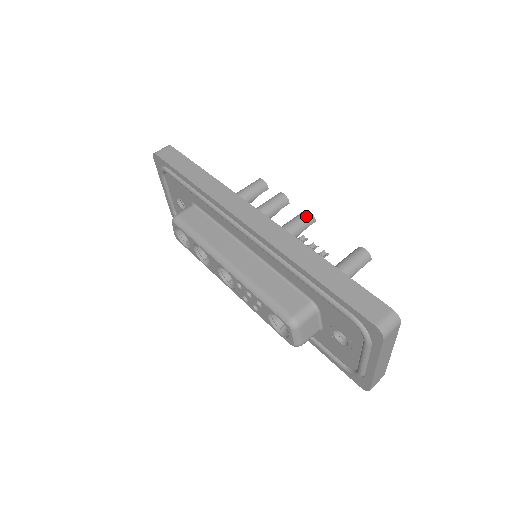
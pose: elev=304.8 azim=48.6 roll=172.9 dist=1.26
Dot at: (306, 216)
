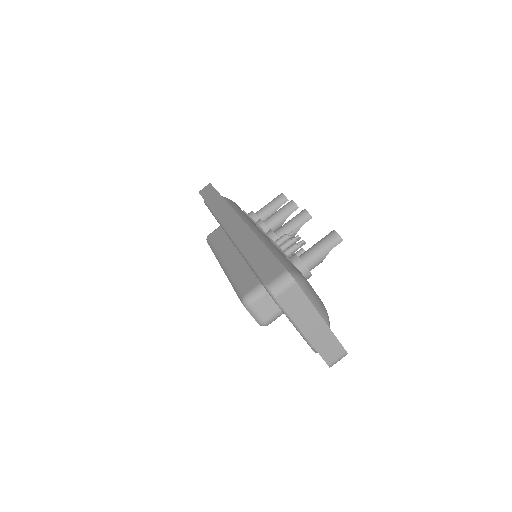
Dot at: (301, 214)
